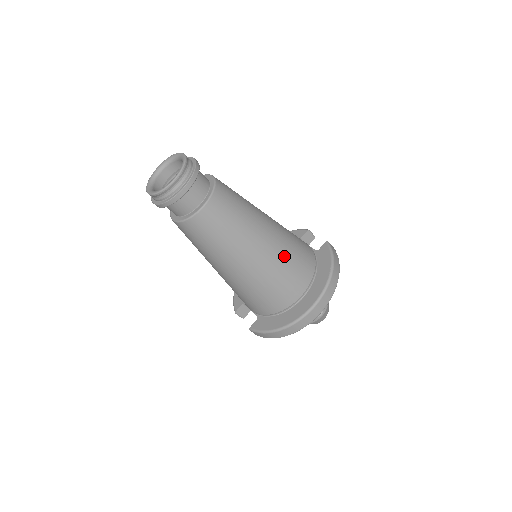
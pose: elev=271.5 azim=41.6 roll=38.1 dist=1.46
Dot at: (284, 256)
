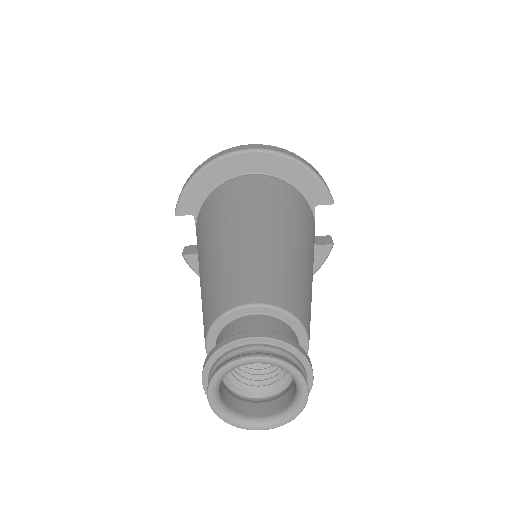
Dot at: occluded
